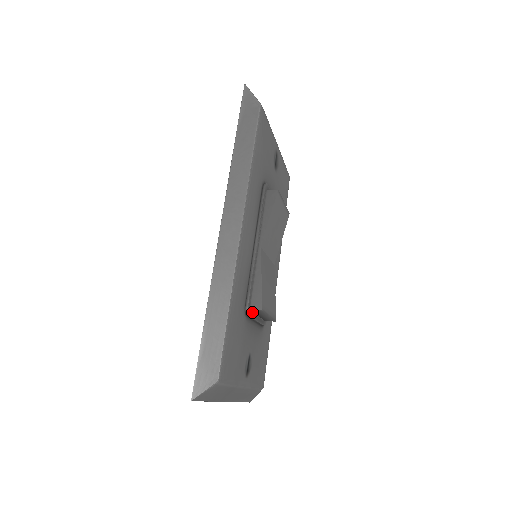
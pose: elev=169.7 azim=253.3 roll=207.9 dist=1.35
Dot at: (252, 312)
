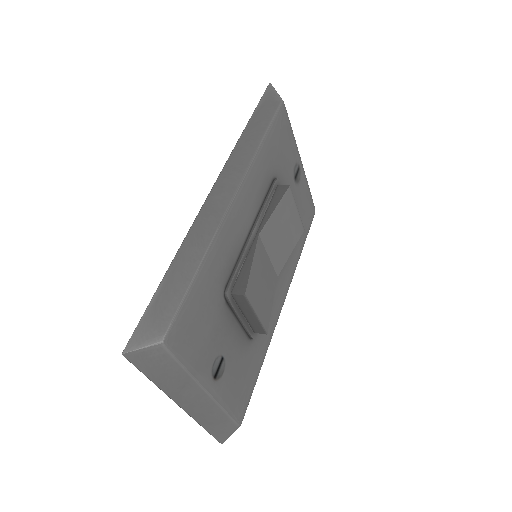
Dot at: (234, 301)
